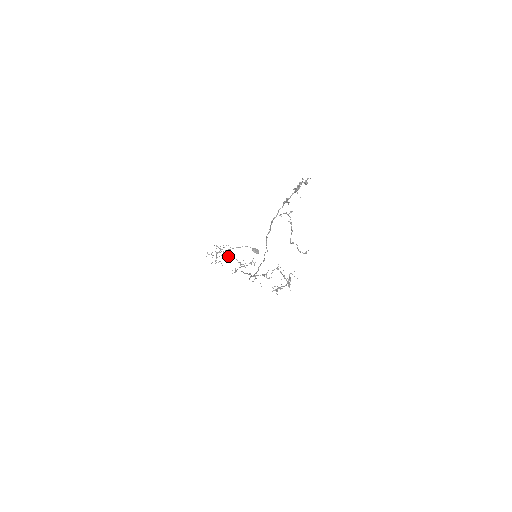
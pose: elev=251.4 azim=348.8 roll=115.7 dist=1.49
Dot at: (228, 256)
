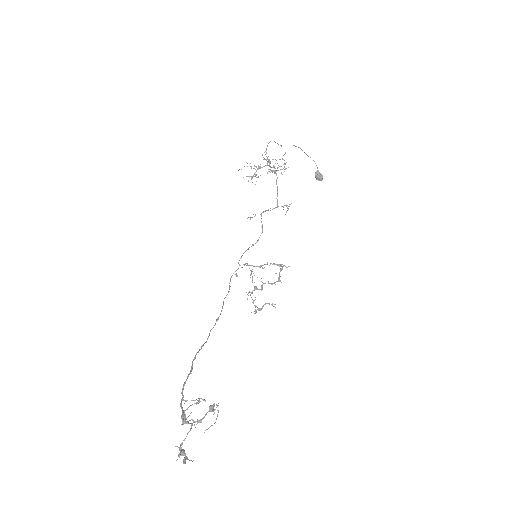
Dot at: (274, 173)
